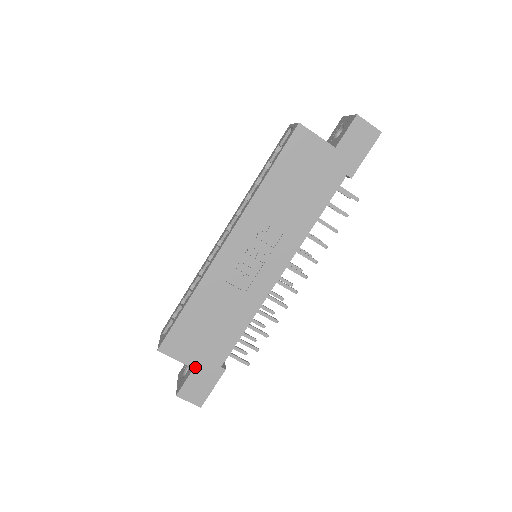
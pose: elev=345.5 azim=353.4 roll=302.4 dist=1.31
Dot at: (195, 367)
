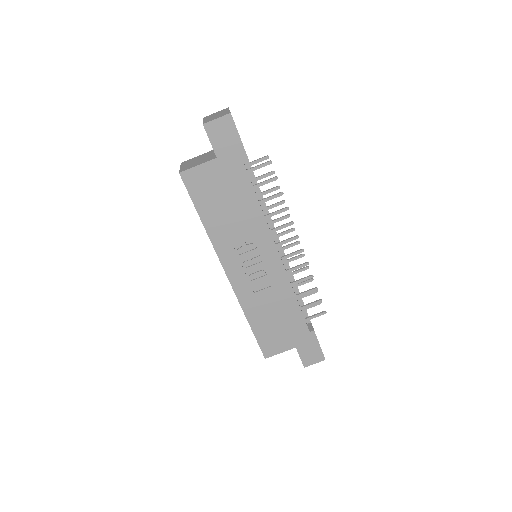
Dot at: (296, 346)
